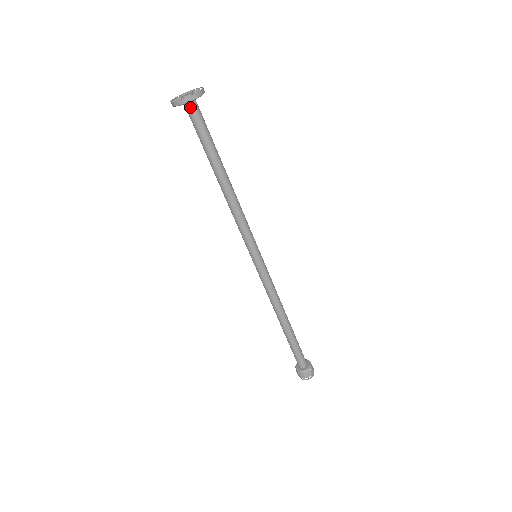
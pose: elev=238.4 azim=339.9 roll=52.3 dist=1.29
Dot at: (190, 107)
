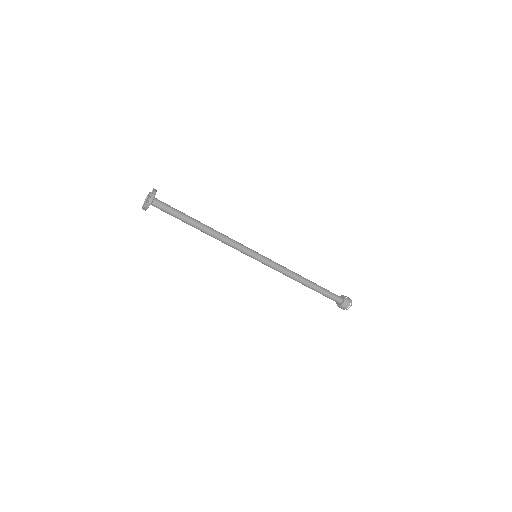
Dot at: (155, 202)
